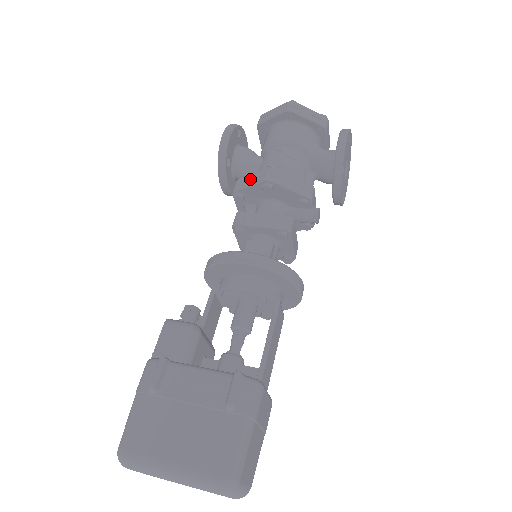
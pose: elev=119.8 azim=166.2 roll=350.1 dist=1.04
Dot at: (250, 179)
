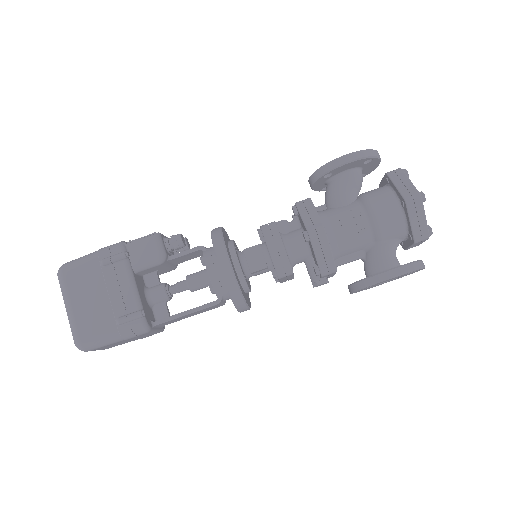
Dot at: (310, 214)
